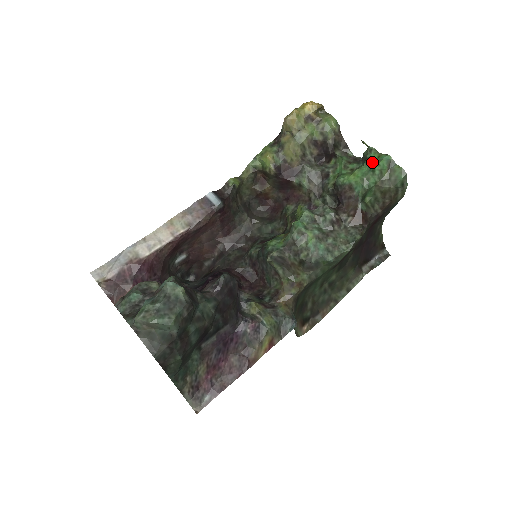
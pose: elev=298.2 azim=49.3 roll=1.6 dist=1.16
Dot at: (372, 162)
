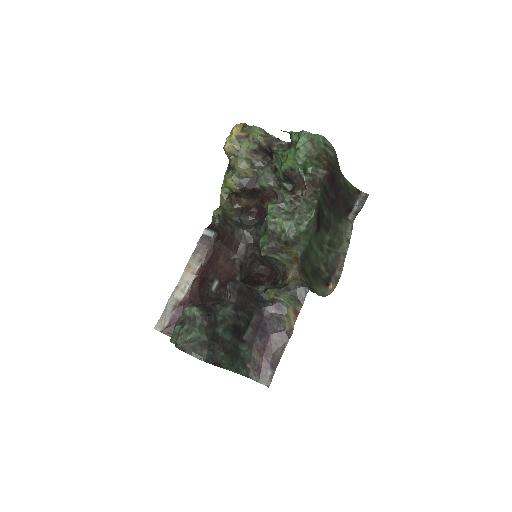
Dot at: (295, 142)
